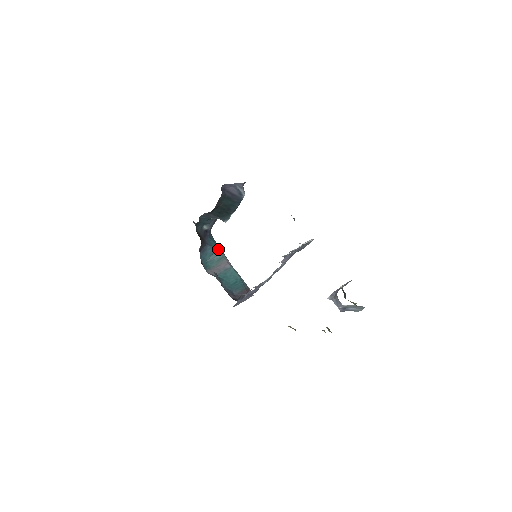
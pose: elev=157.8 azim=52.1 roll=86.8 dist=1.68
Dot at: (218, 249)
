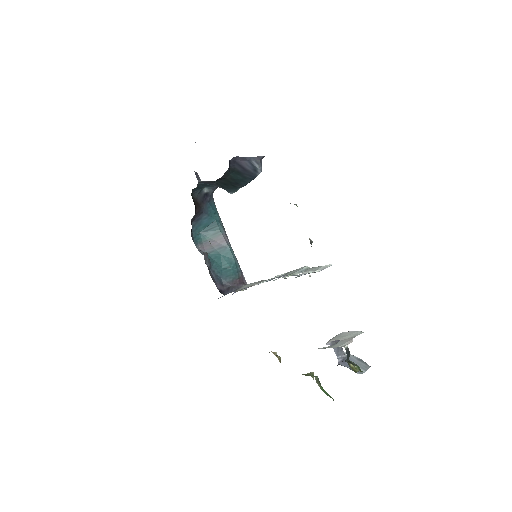
Dot at: (217, 220)
